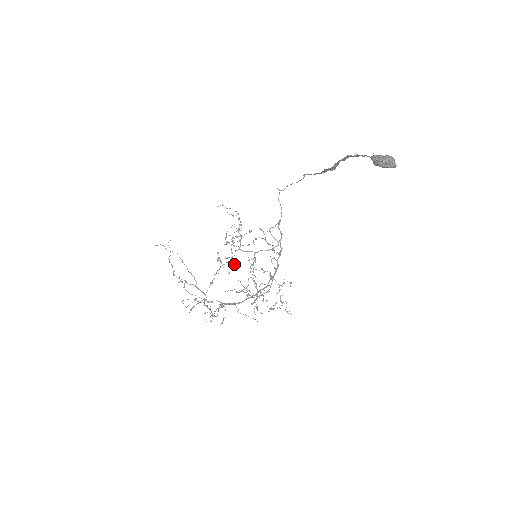
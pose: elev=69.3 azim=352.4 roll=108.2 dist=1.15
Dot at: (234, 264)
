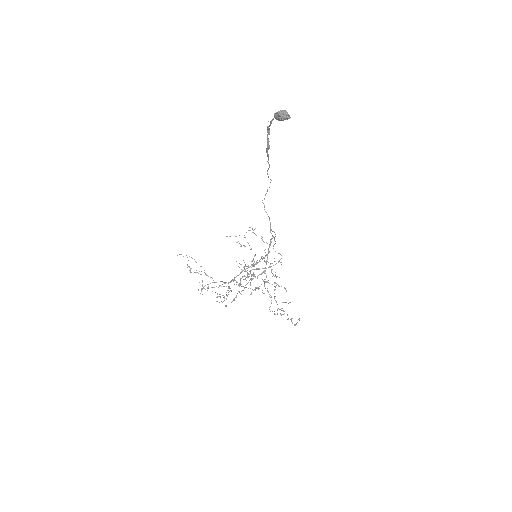
Dot at: (255, 288)
